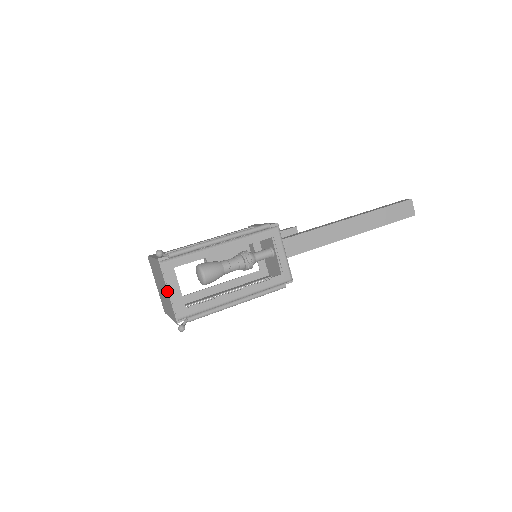
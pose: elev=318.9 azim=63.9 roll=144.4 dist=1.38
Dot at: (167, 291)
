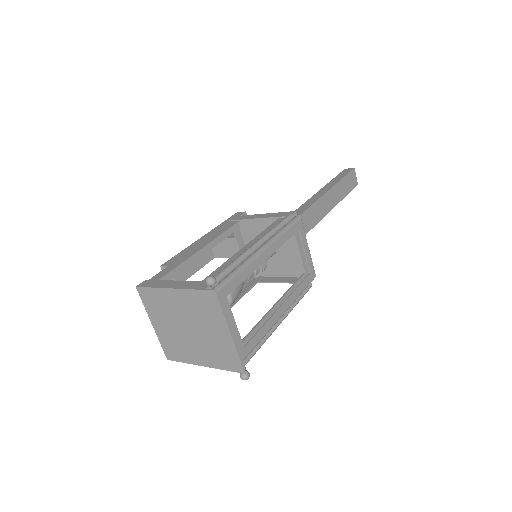
Dot at: (228, 332)
